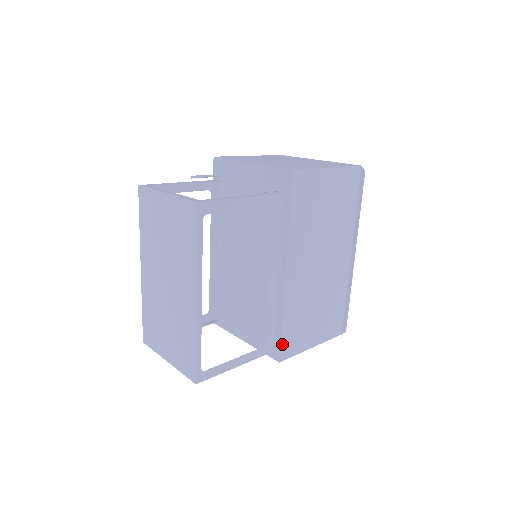
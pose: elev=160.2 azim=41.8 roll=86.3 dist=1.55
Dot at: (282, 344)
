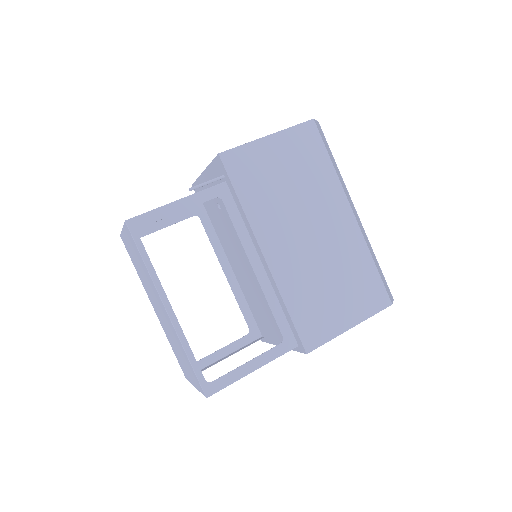
Dot at: (300, 333)
